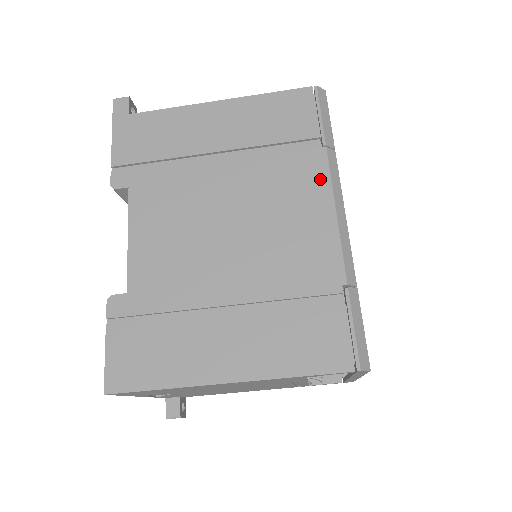
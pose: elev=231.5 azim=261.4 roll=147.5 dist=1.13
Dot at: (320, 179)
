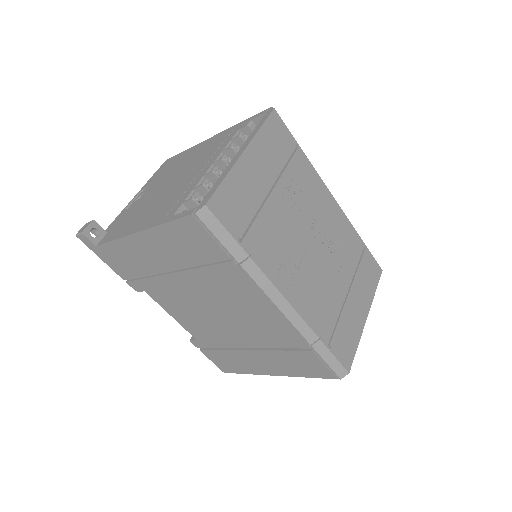
Dot at: (252, 288)
